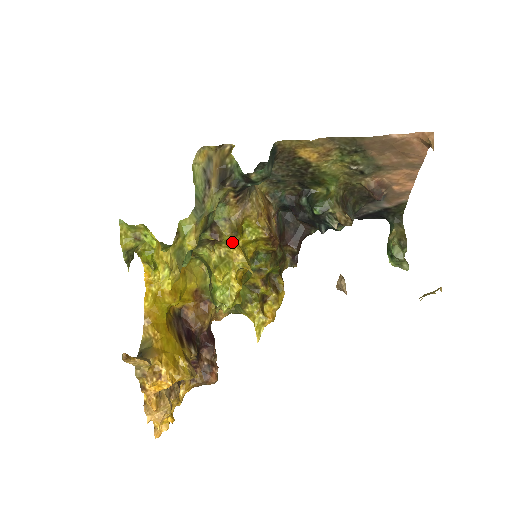
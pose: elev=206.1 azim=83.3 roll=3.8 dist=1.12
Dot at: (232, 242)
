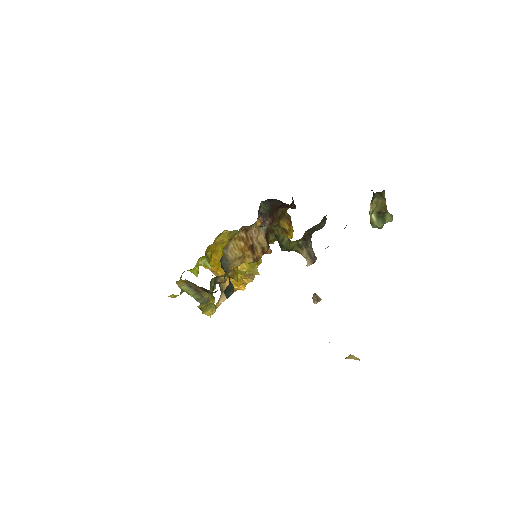
Dot at: occluded
